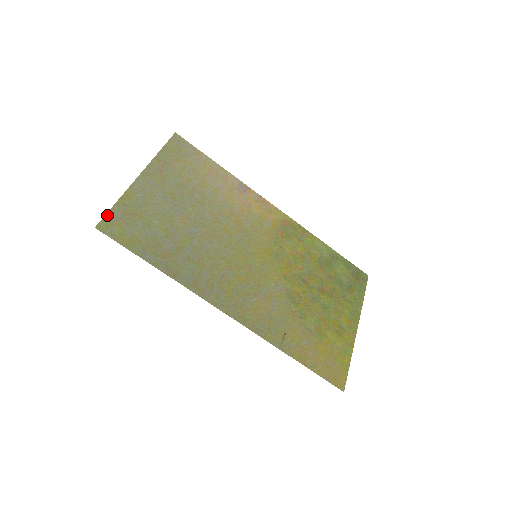
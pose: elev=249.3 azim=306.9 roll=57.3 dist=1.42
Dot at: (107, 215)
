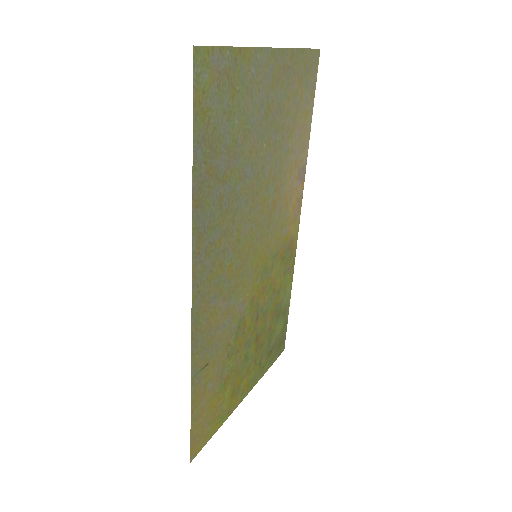
Dot at: (215, 48)
